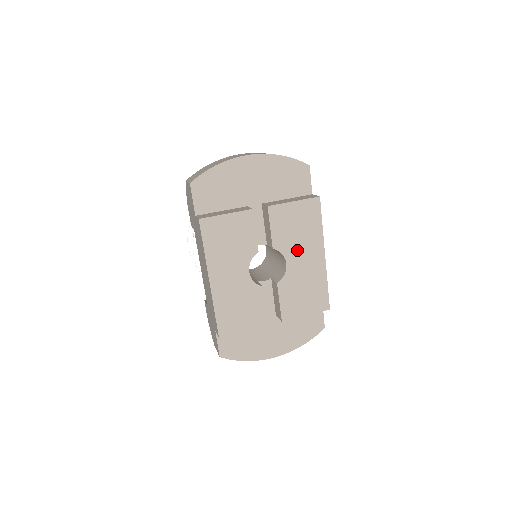
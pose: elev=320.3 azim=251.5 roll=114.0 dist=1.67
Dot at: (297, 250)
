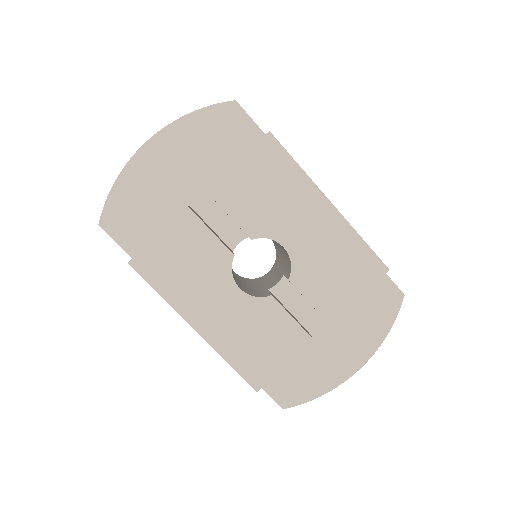
Dot at: (286, 221)
